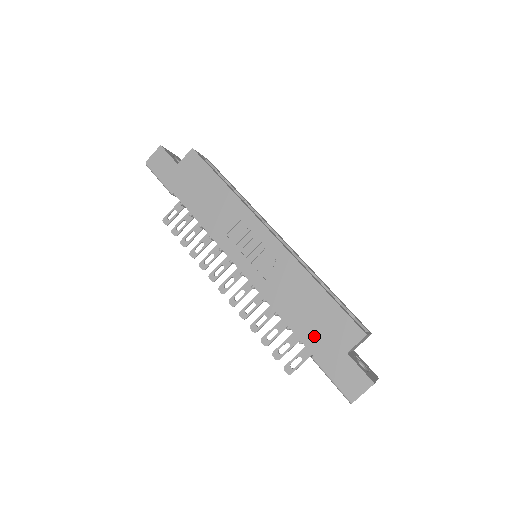
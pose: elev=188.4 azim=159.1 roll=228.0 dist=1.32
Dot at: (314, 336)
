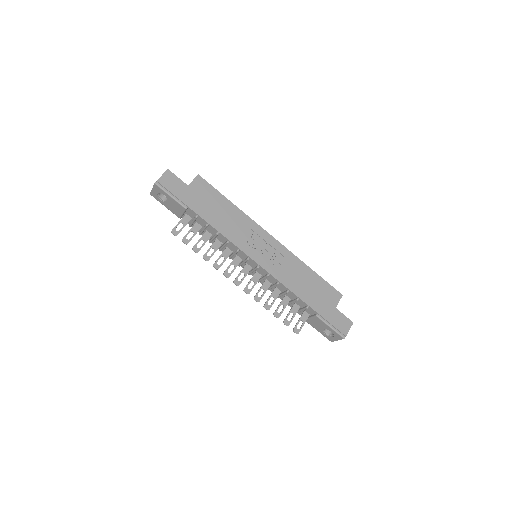
Dot at: (316, 301)
